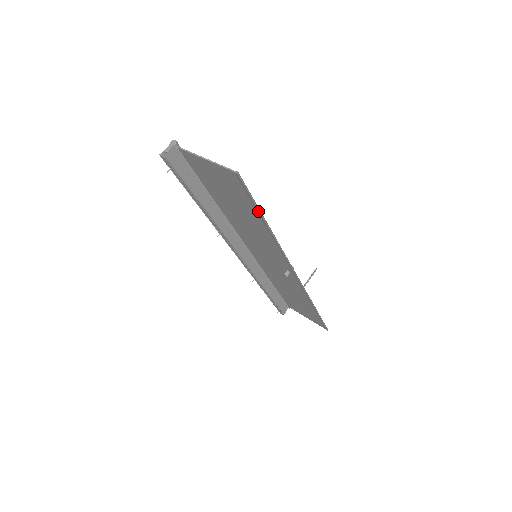
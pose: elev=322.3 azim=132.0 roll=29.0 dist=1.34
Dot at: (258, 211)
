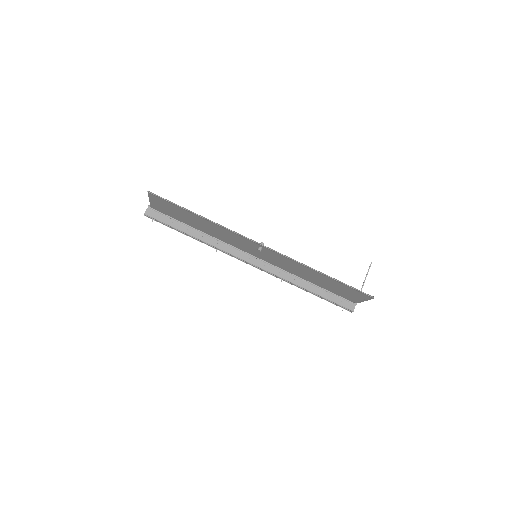
Dot at: (181, 208)
